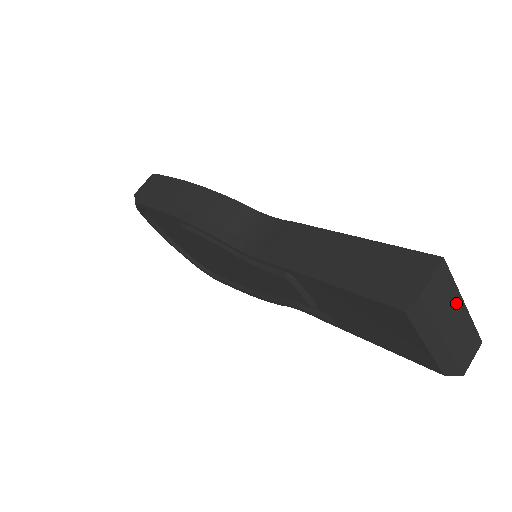
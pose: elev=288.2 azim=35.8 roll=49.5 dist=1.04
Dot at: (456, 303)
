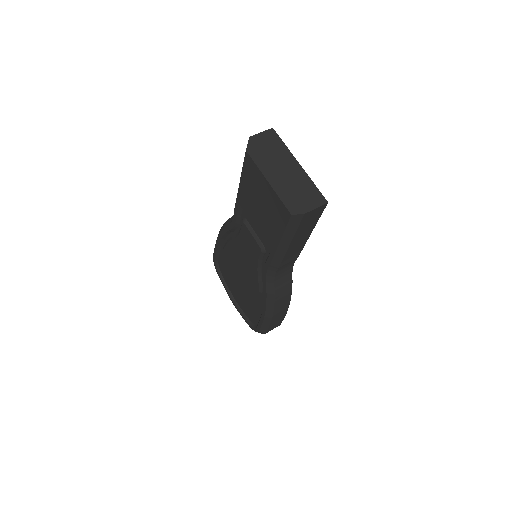
Dot at: (289, 158)
